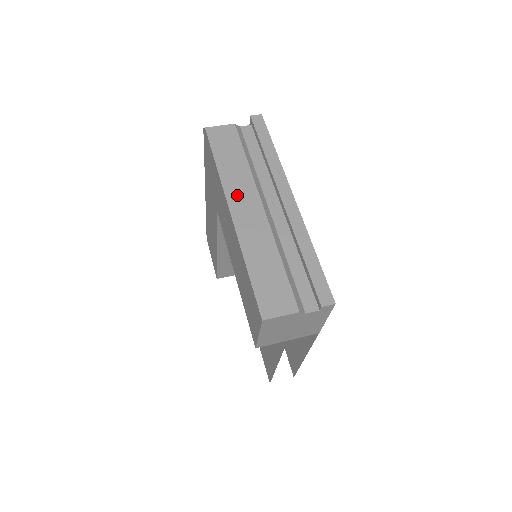
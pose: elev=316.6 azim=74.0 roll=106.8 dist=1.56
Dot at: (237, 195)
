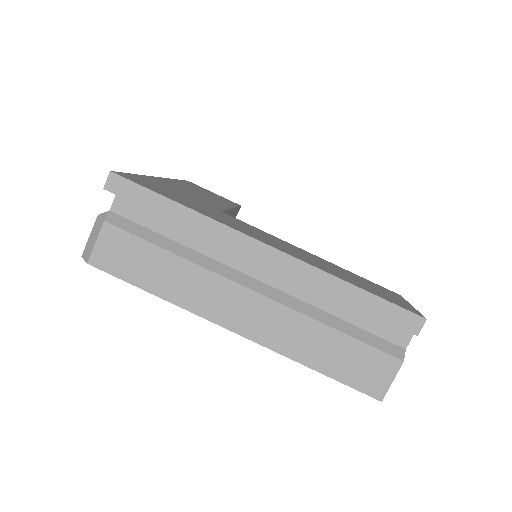
Dot at: (217, 307)
